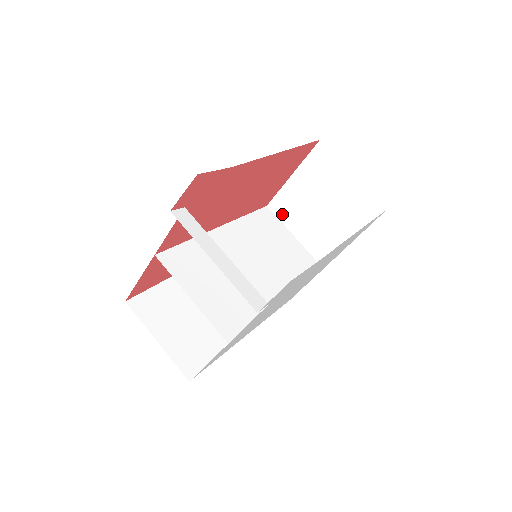
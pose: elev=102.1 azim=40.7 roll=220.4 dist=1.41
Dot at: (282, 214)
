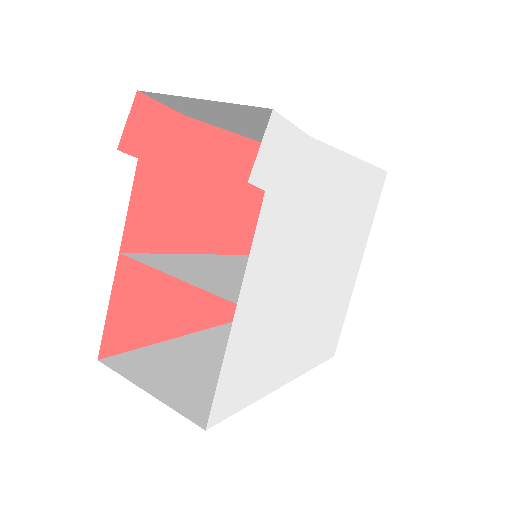
Dot at: occluded
